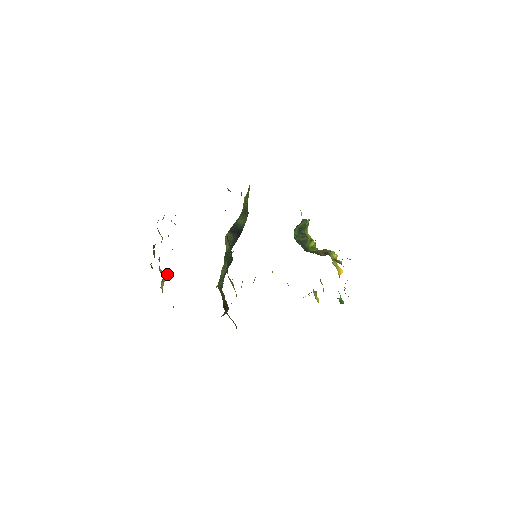
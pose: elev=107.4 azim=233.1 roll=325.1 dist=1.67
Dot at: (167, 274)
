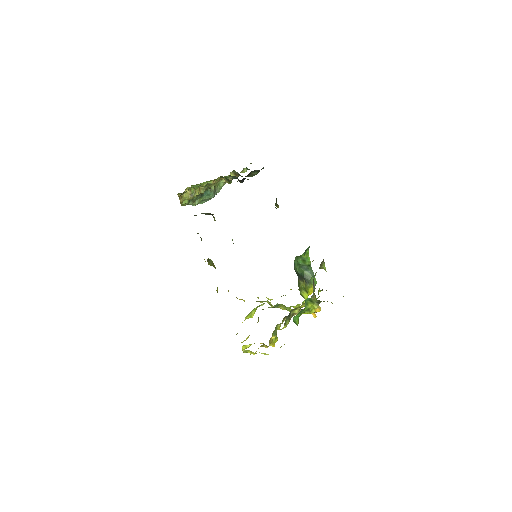
Dot at: (196, 191)
